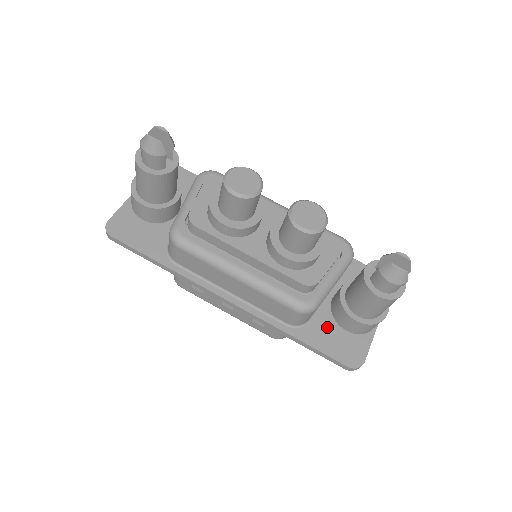
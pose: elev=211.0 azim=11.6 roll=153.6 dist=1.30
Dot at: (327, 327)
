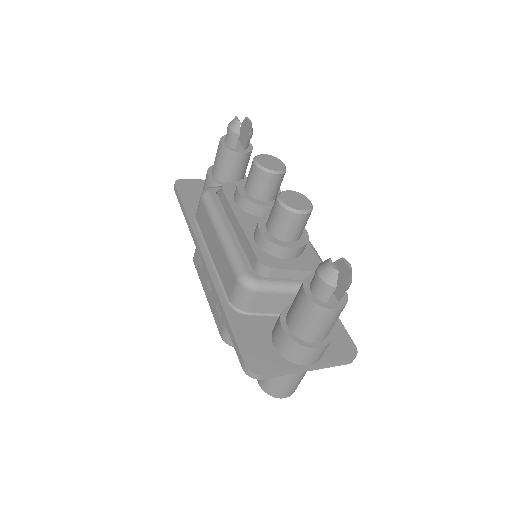
Dot at: (259, 329)
